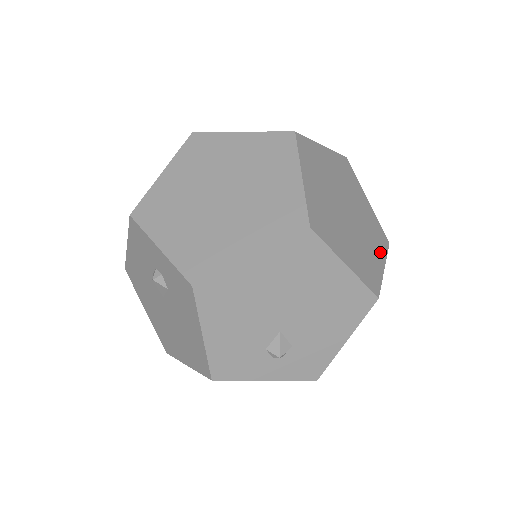
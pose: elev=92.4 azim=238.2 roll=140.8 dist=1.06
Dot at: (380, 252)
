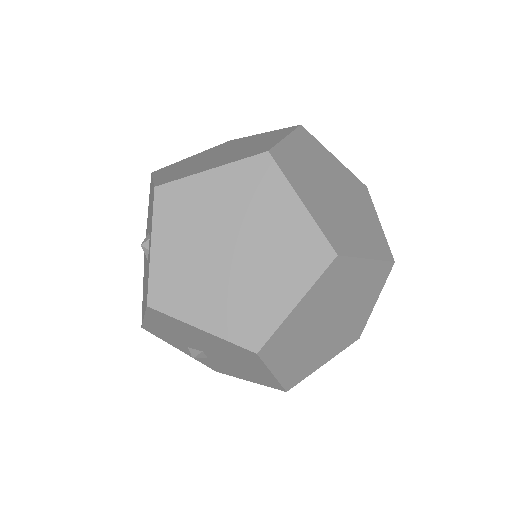
Dot at: (335, 351)
